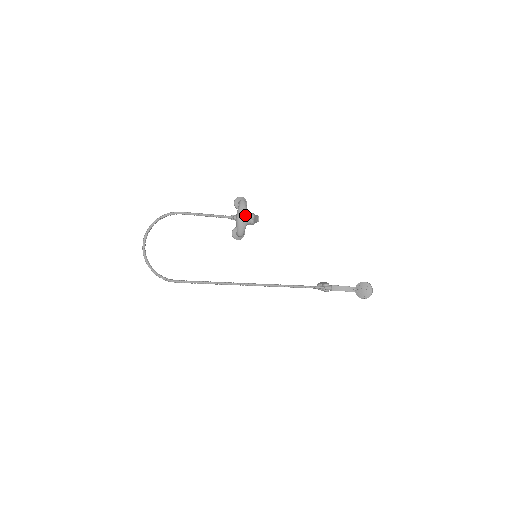
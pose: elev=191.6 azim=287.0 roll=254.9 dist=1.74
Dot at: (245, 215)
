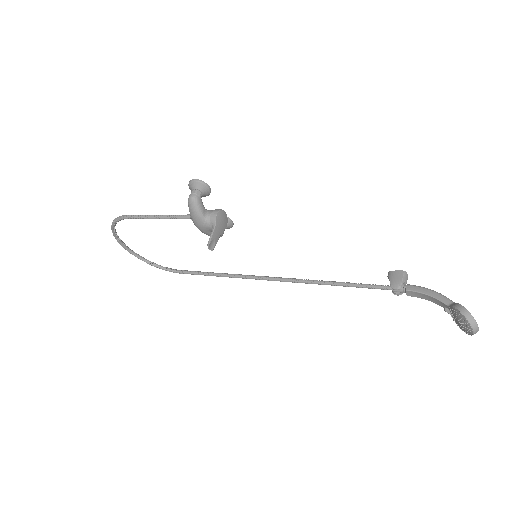
Dot at: (201, 224)
